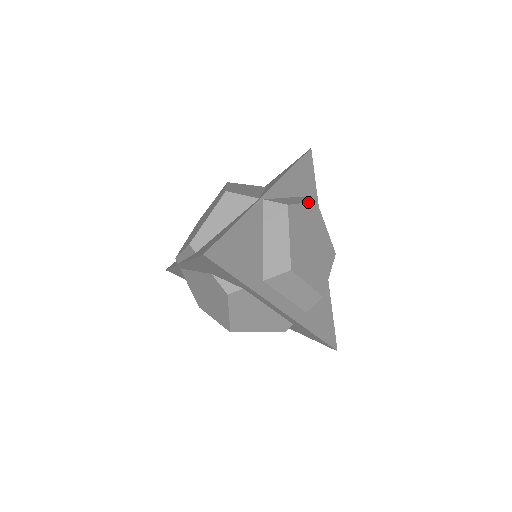
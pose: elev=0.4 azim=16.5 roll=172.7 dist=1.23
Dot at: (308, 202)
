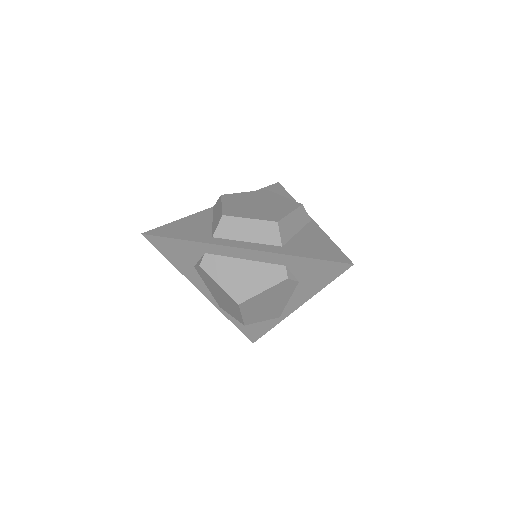
Dot at: (253, 191)
